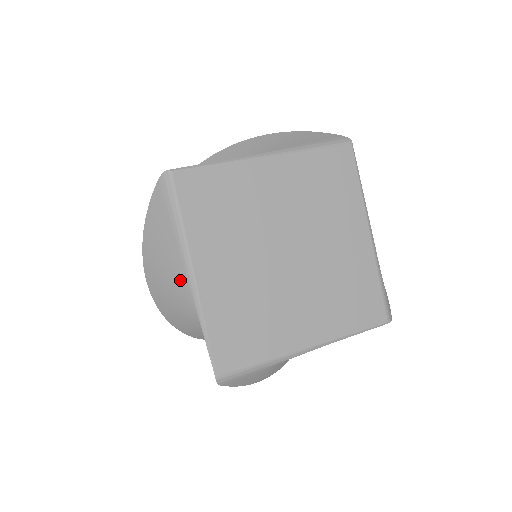
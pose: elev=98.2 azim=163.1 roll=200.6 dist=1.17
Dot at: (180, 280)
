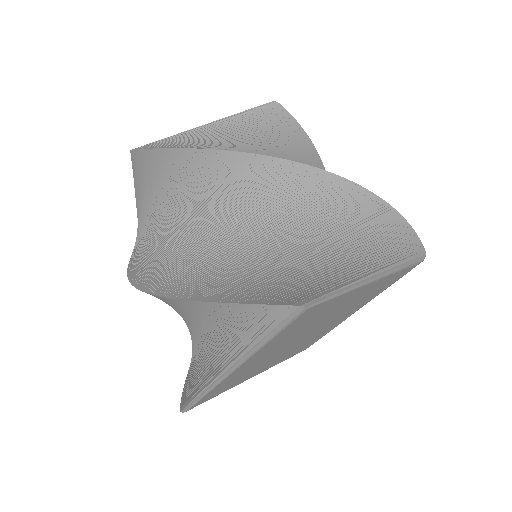
Dot at: (206, 333)
